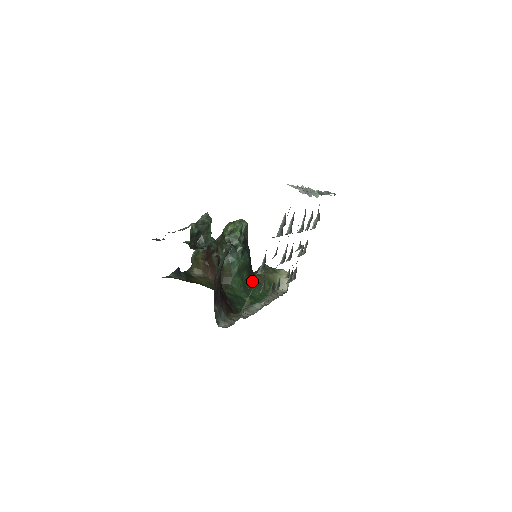
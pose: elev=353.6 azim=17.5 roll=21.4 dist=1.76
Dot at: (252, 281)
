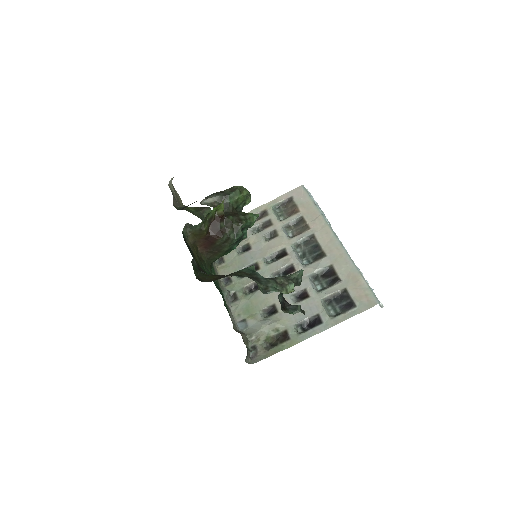
Dot at: occluded
